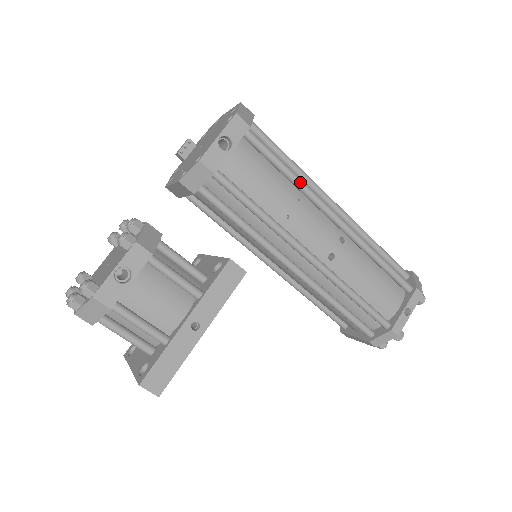
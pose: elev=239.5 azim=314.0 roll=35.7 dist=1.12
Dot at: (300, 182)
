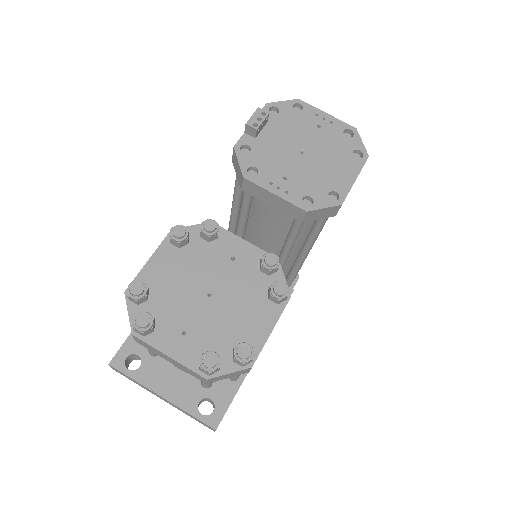
Dot at: occluded
